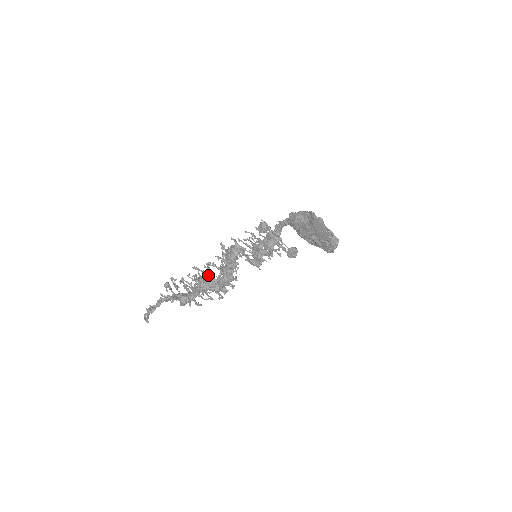
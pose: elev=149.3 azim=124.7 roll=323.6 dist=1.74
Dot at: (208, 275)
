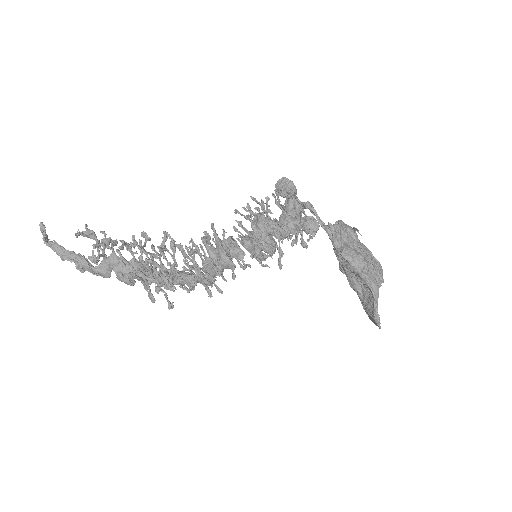
Dot at: occluded
